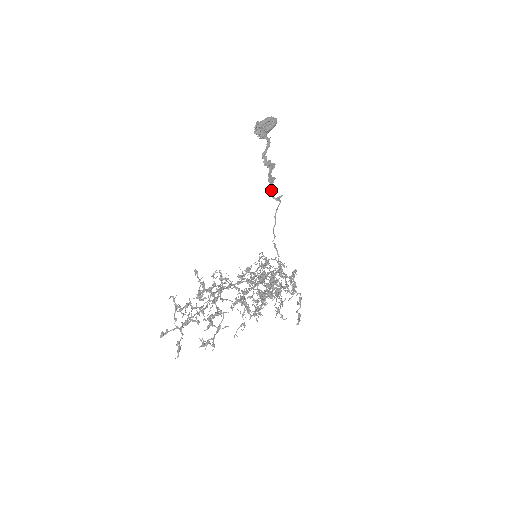
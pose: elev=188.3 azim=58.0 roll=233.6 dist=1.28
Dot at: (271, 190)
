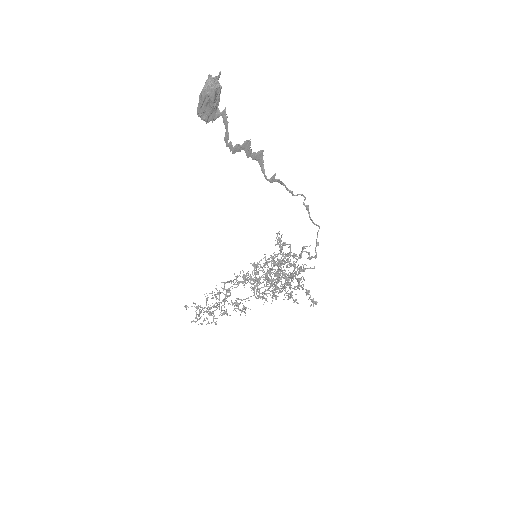
Dot at: (263, 168)
